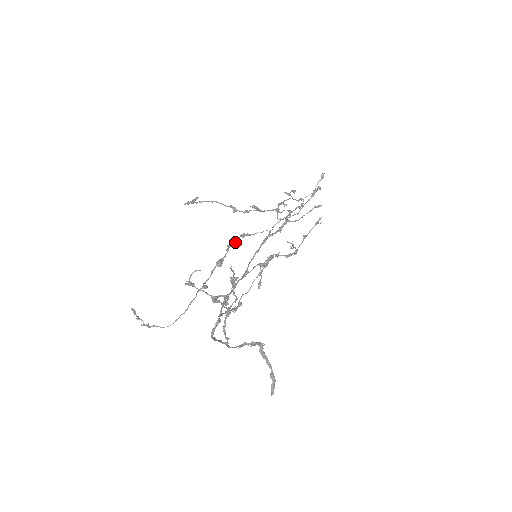
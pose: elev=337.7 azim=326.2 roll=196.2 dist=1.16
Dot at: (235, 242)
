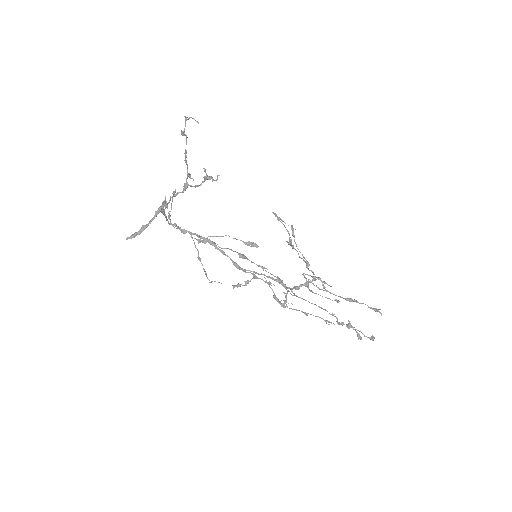
Dot at: occluded
